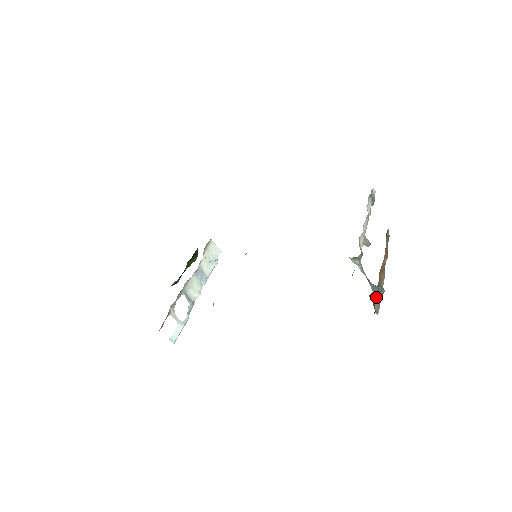
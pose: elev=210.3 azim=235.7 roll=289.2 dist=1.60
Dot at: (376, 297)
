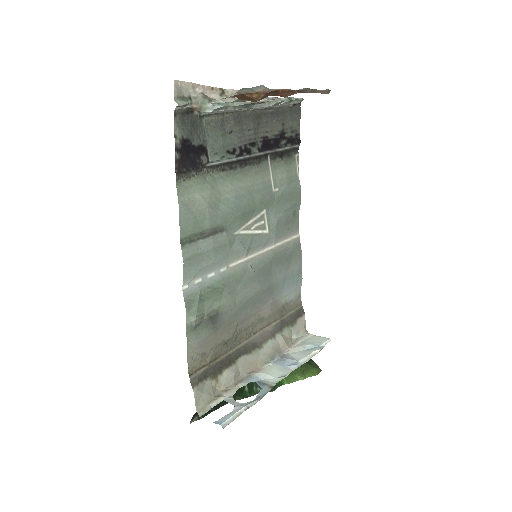
Dot at: occluded
